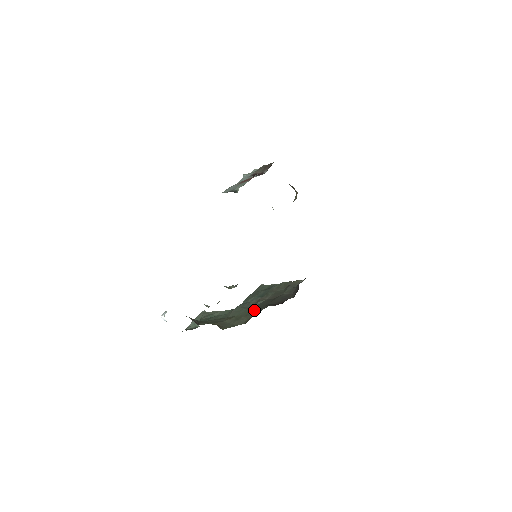
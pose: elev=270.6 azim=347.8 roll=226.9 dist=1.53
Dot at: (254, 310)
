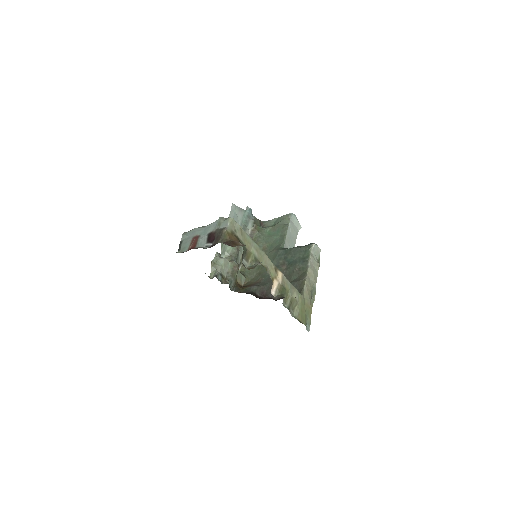
Dot at: (264, 275)
